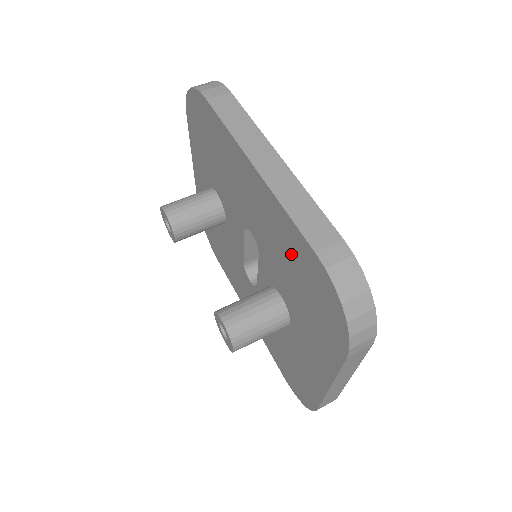
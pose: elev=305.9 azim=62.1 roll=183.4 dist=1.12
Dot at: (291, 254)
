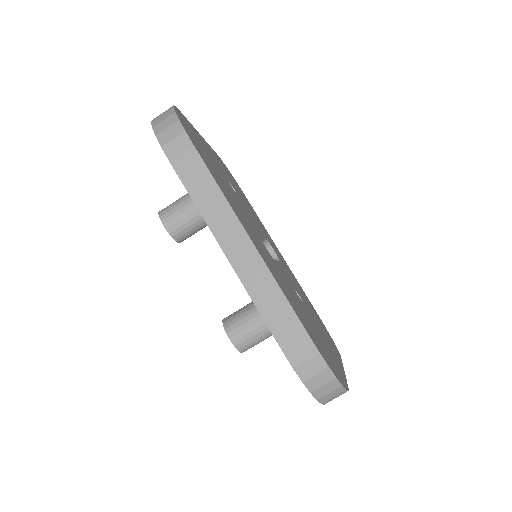
Dot at: occluded
